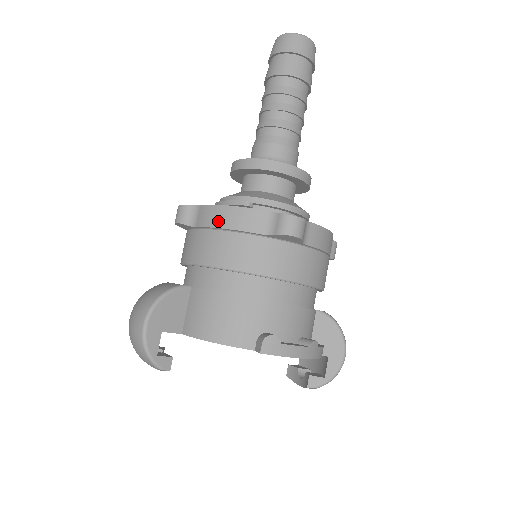
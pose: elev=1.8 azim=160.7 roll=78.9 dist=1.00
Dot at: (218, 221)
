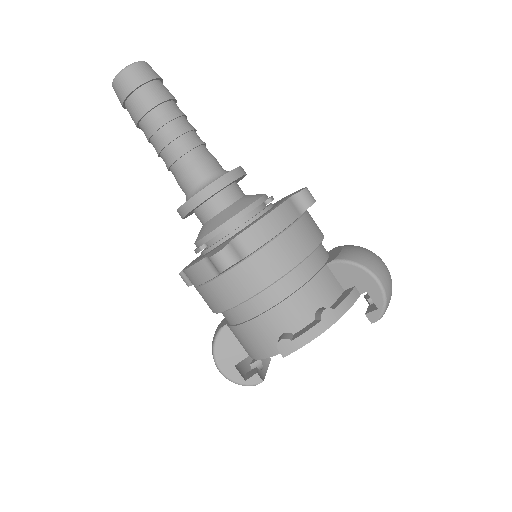
Dot at: (193, 282)
